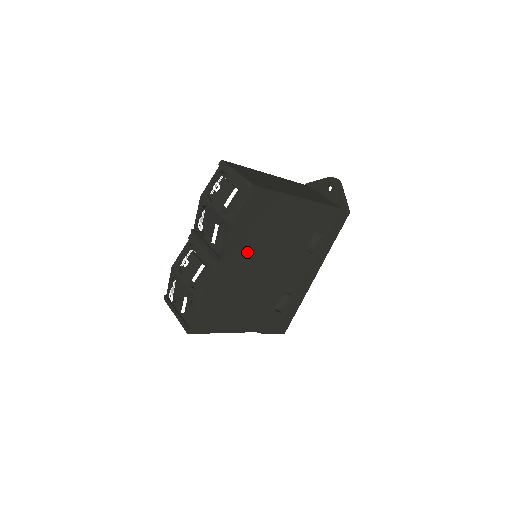
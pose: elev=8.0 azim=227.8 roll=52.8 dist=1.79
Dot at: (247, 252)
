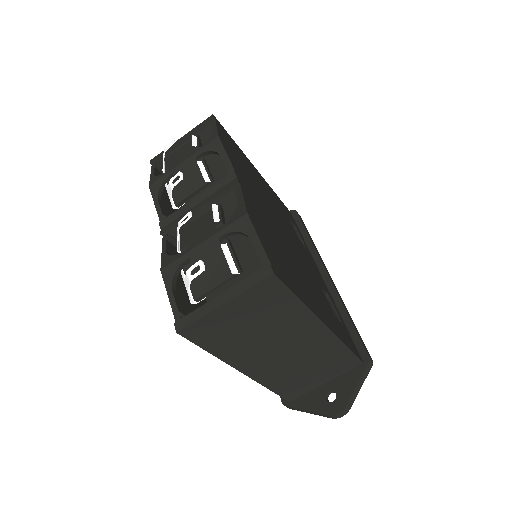
Dot at: (252, 189)
